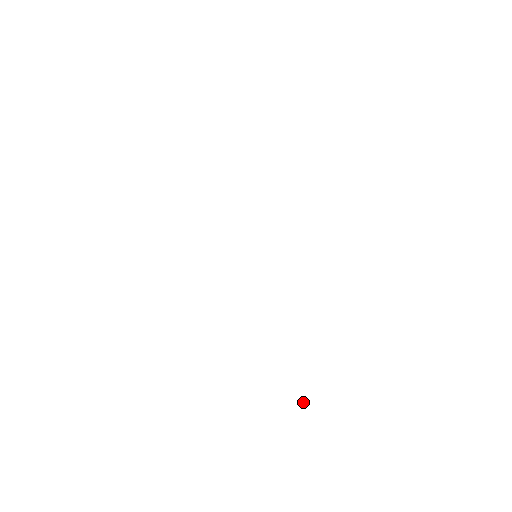
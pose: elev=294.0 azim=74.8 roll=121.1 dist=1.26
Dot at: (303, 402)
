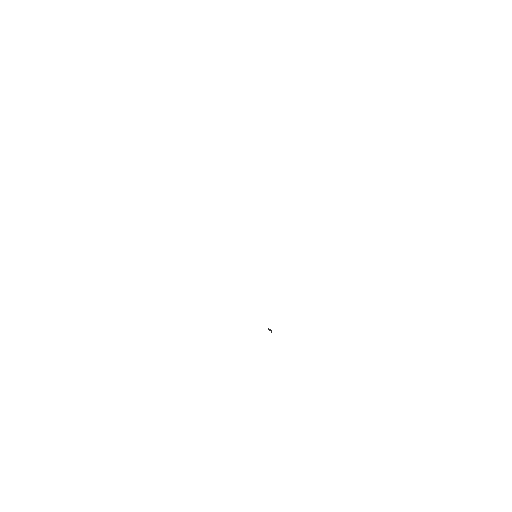
Dot at: (270, 330)
